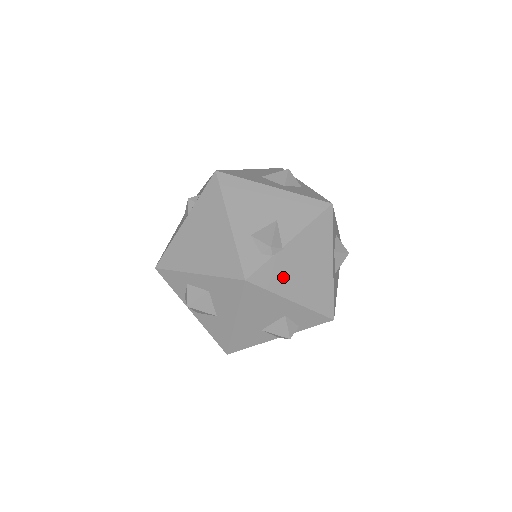
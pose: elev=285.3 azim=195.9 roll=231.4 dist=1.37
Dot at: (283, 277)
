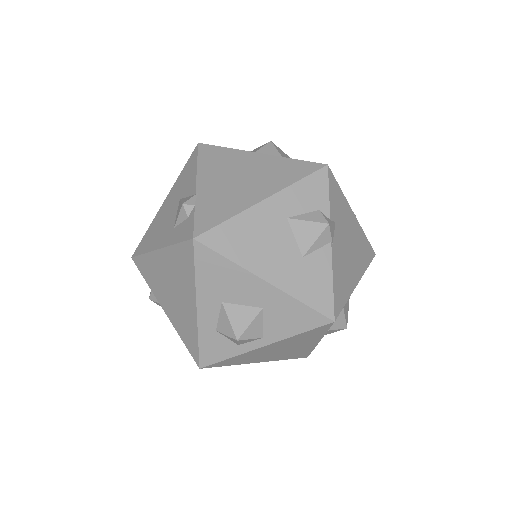
Dot at: (227, 202)
